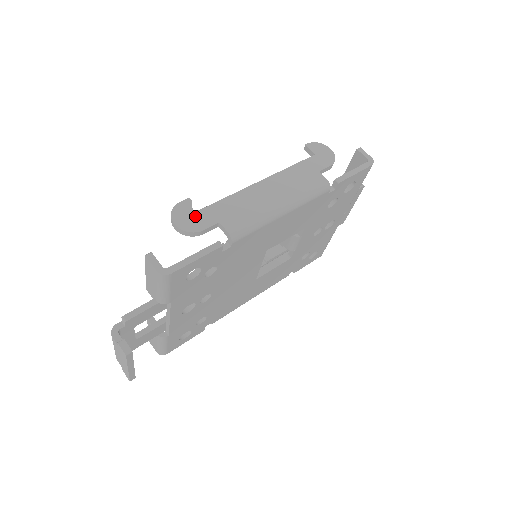
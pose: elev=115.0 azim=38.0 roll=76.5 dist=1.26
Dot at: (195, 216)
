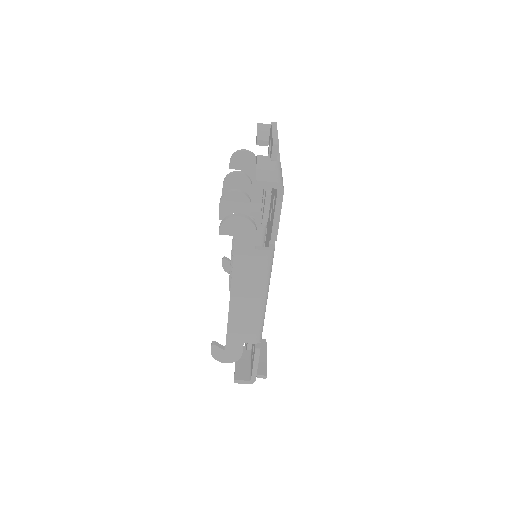
Dot at: (228, 351)
